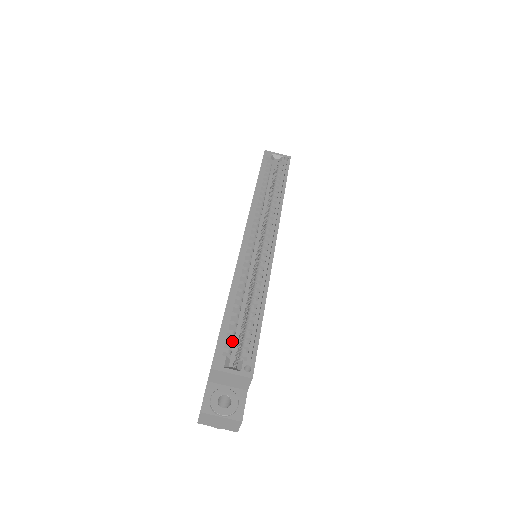
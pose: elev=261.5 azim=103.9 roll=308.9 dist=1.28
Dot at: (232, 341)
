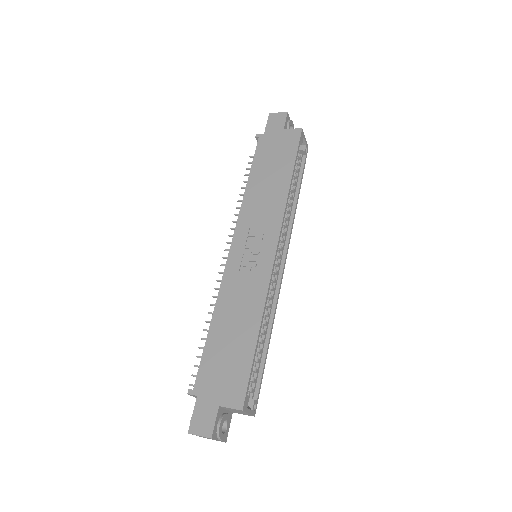
Dot at: occluded
